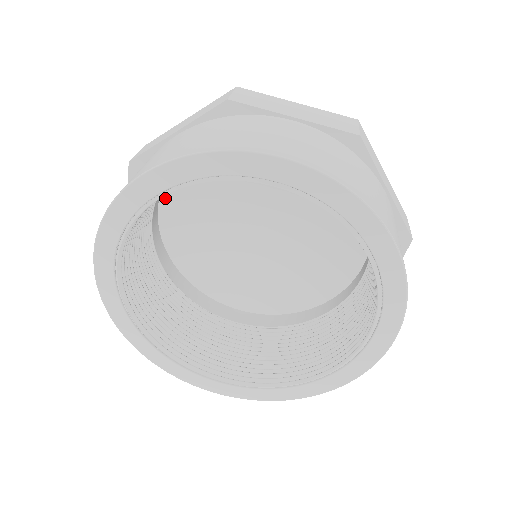
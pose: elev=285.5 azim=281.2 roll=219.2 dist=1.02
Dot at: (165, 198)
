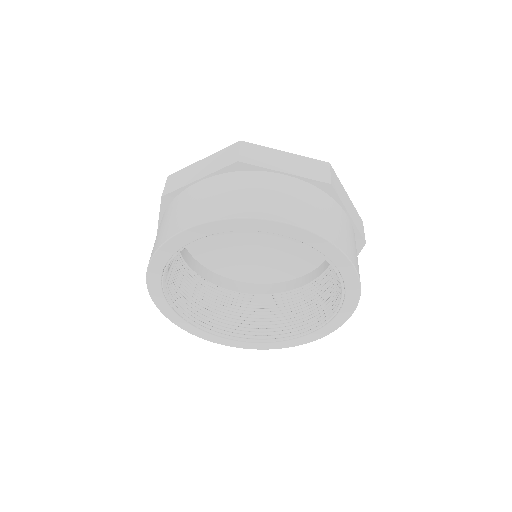
Dot at: occluded
